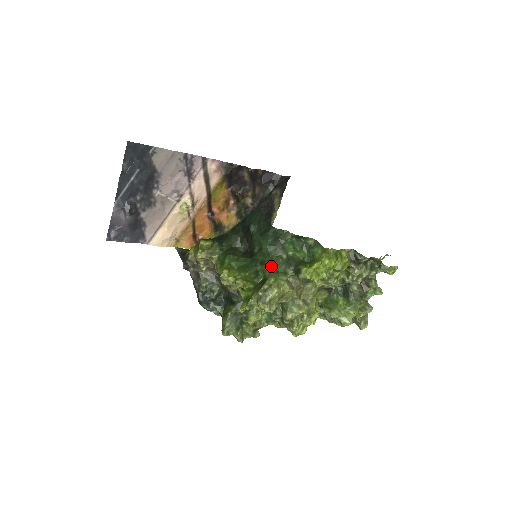
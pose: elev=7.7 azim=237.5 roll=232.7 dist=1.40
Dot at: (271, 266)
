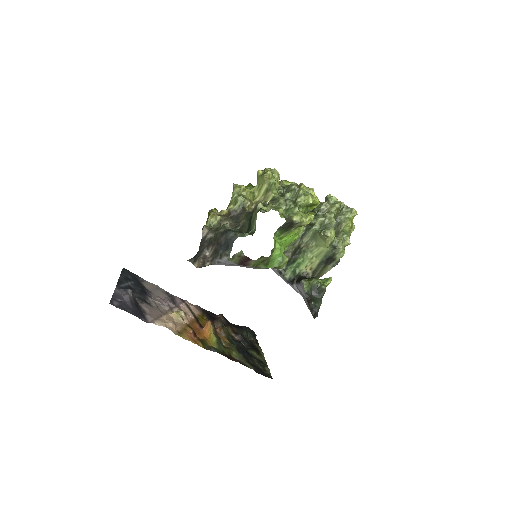
Dot at: occluded
